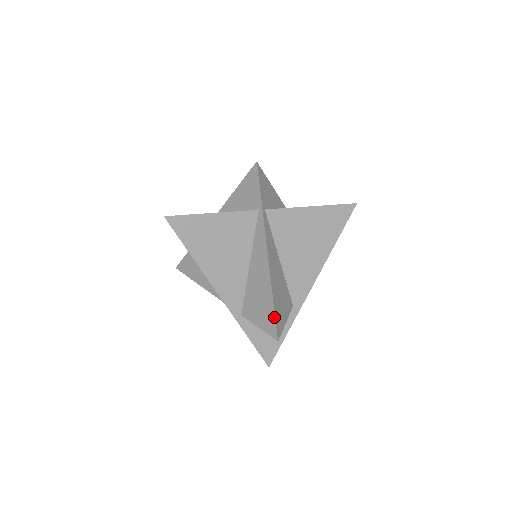
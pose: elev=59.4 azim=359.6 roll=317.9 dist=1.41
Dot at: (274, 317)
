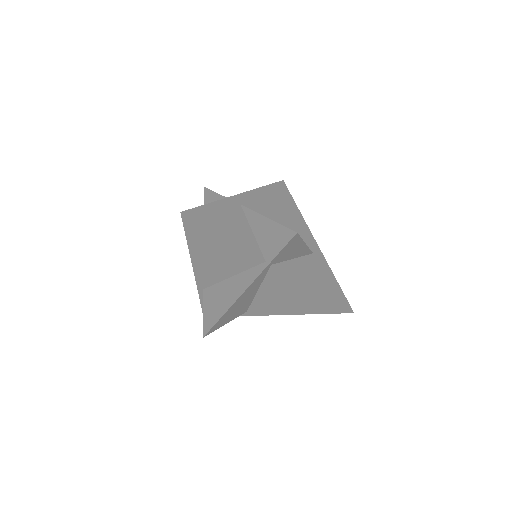
Dot at: (213, 326)
